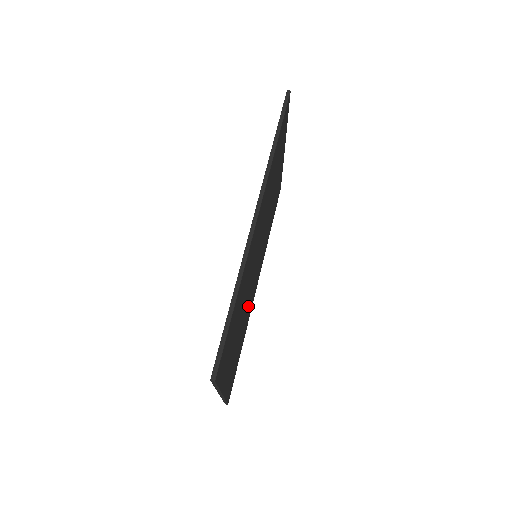
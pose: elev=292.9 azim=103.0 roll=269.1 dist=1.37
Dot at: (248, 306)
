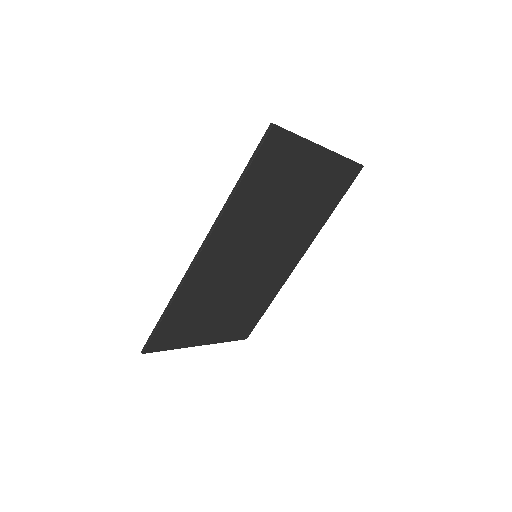
Dot at: (259, 285)
